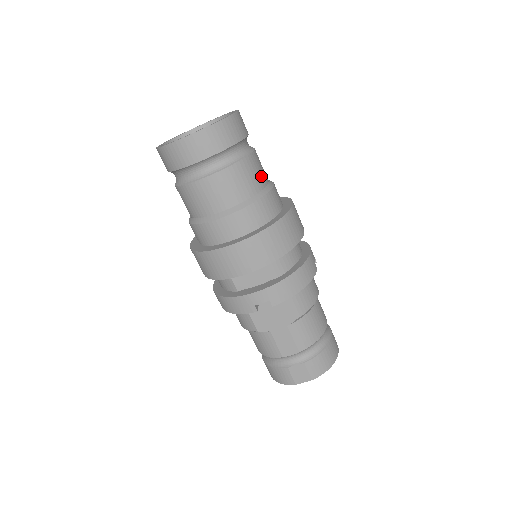
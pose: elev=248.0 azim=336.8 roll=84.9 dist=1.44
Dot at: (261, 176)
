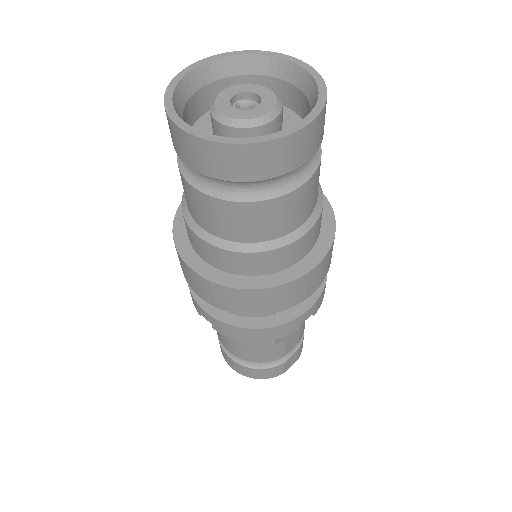
Dot at: occluded
